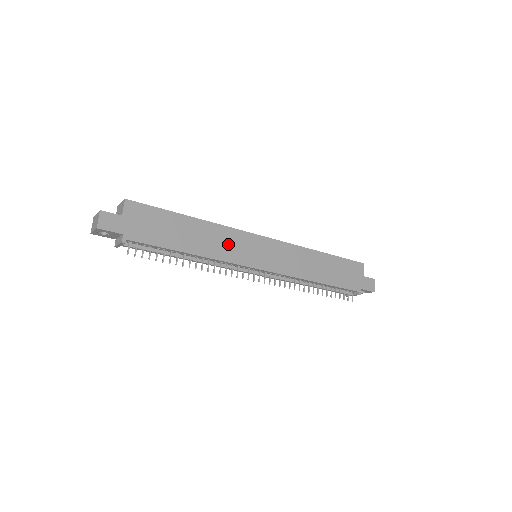
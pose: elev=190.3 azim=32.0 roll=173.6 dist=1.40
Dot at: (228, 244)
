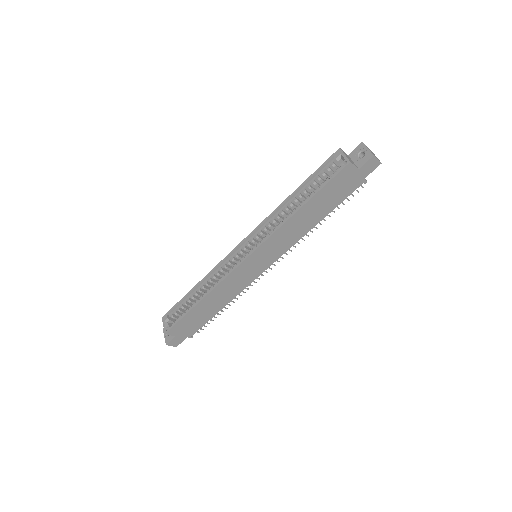
Dot at: (234, 285)
